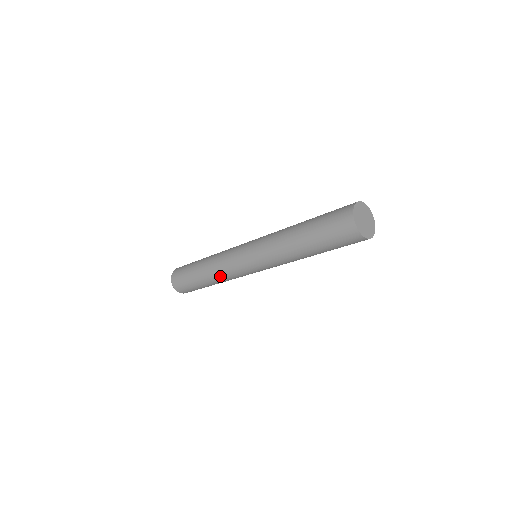
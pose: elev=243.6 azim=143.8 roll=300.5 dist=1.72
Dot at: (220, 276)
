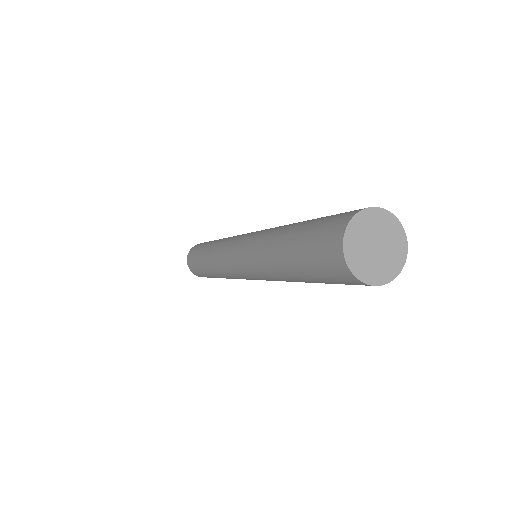
Dot at: (219, 273)
